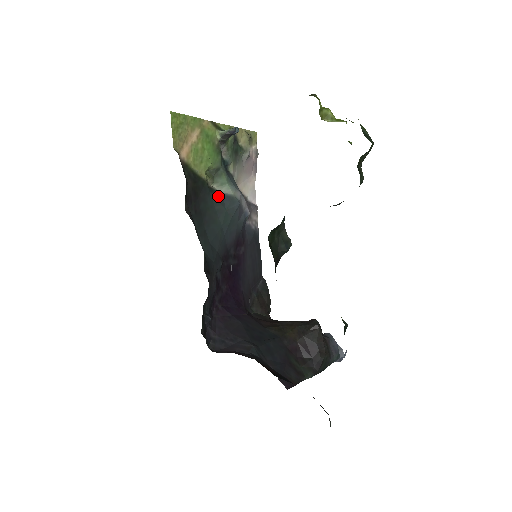
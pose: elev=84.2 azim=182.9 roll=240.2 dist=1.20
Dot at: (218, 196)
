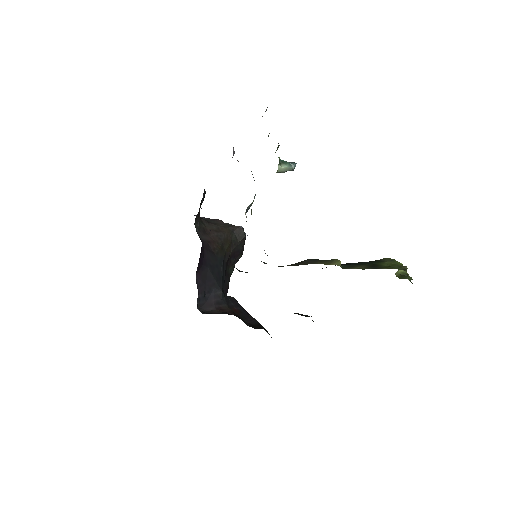
Dot at: occluded
